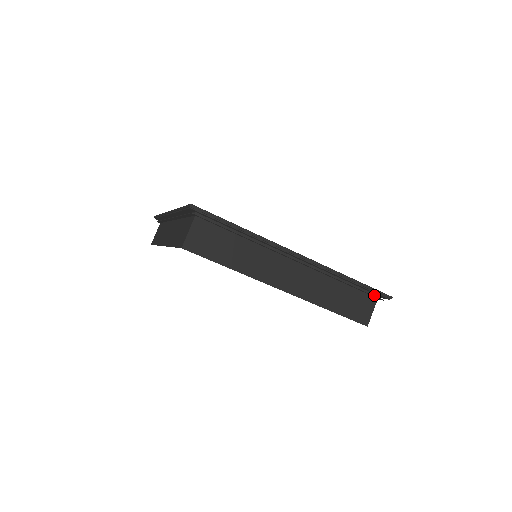
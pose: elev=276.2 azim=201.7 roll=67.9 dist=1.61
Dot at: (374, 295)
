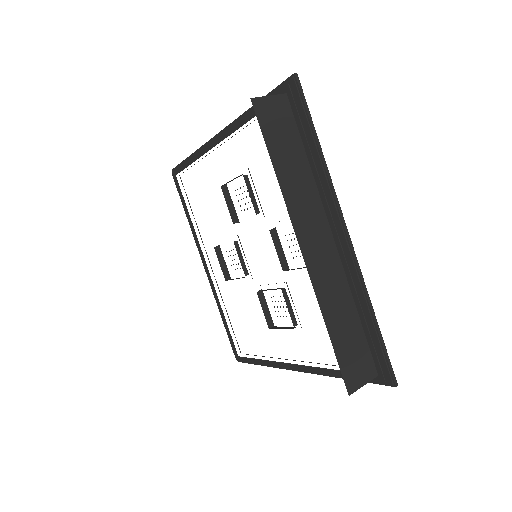
Dot at: occluded
